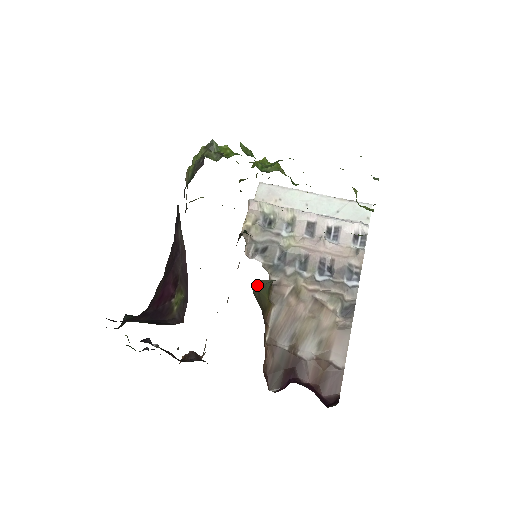
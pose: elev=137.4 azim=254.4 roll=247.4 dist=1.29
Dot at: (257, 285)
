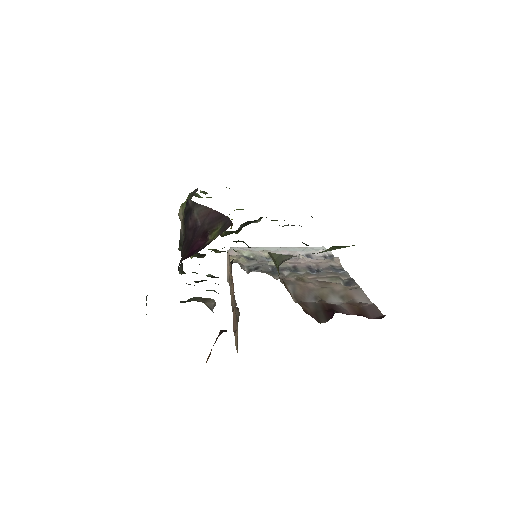
Dot at: (270, 256)
